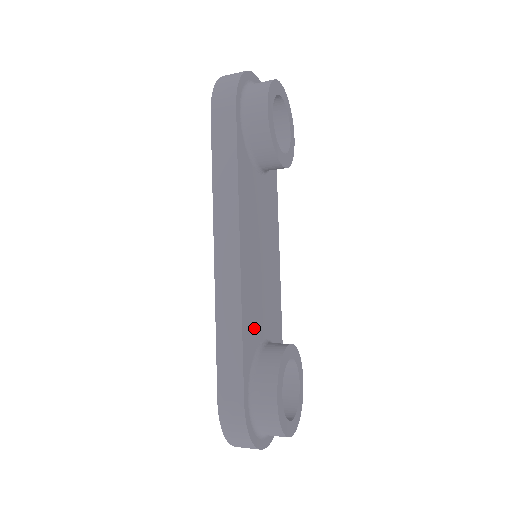
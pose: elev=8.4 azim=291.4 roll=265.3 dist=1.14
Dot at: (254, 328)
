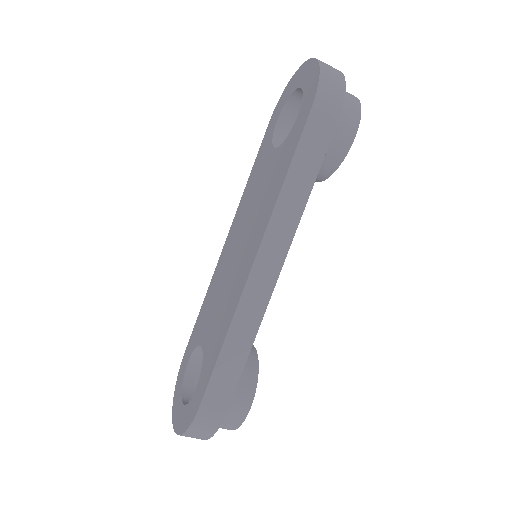
Dot at: occluded
